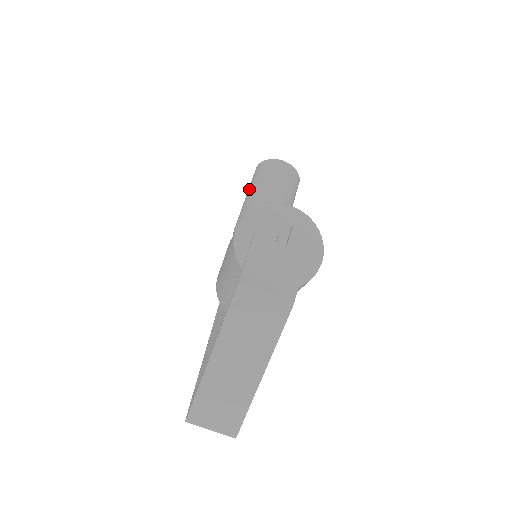
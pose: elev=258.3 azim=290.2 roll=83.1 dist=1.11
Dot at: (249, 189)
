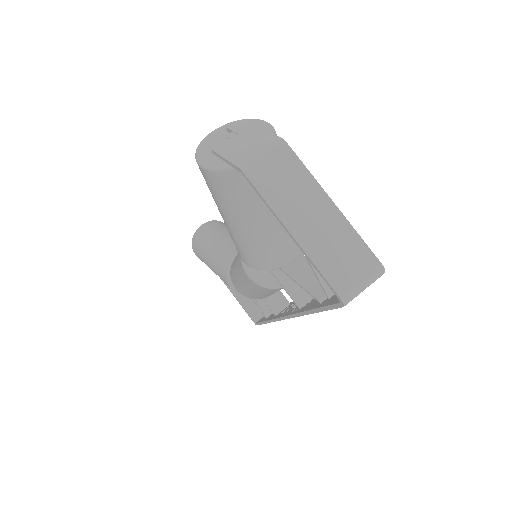
Dot at: (205, 261)
